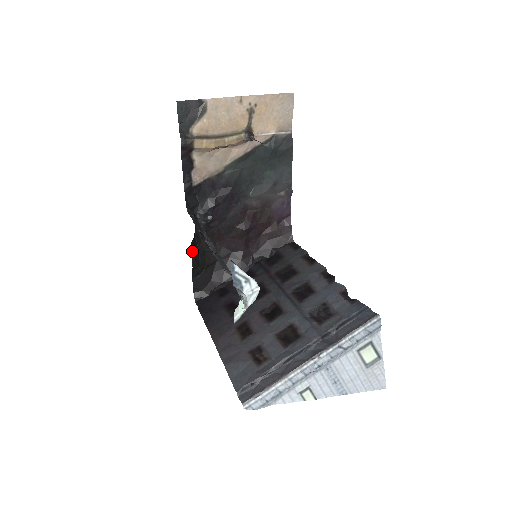
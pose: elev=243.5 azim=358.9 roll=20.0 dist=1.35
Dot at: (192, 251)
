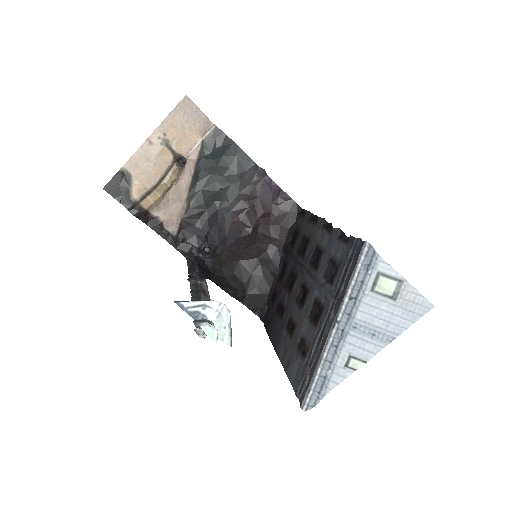
Dot at: (218, 285)
